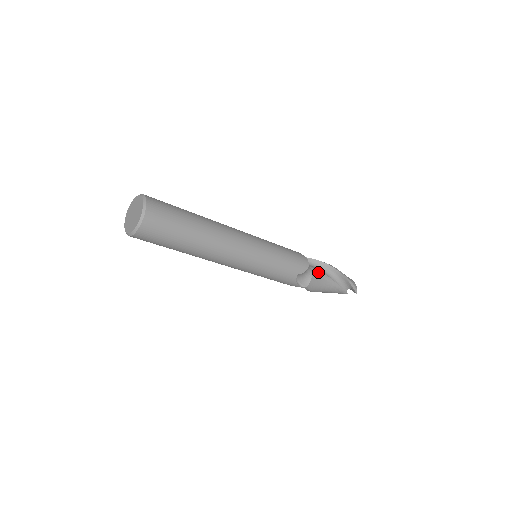
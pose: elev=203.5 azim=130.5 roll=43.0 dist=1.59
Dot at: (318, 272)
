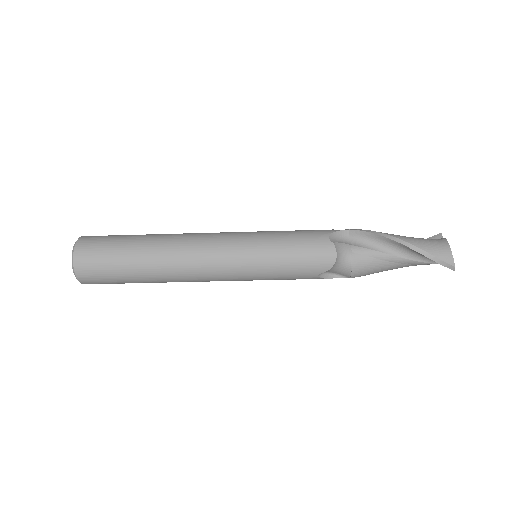
Dot at: (368, 254)
